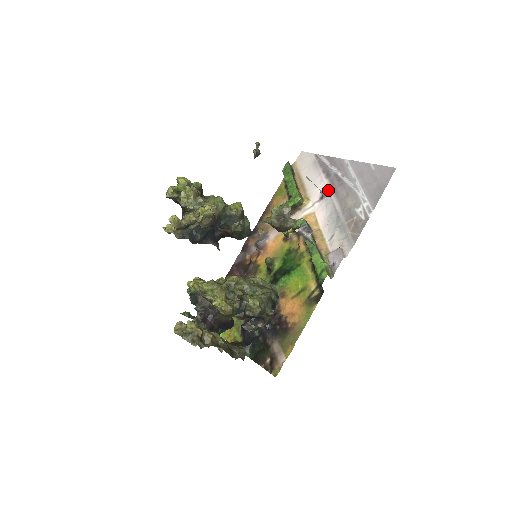
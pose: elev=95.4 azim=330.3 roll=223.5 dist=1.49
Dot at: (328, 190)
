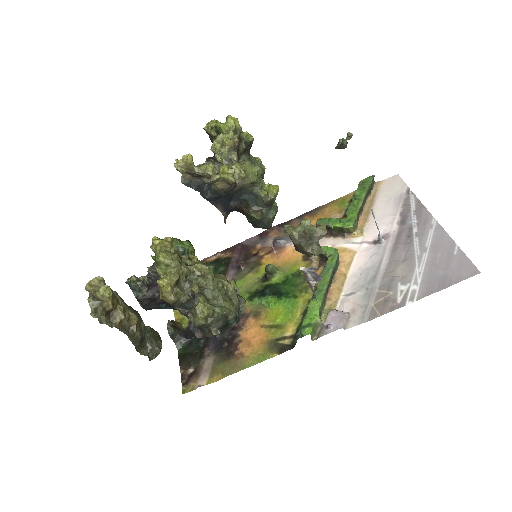
Dot at: (389, 238)
